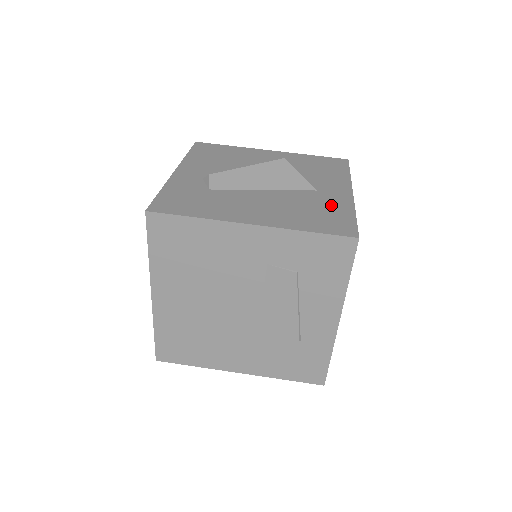
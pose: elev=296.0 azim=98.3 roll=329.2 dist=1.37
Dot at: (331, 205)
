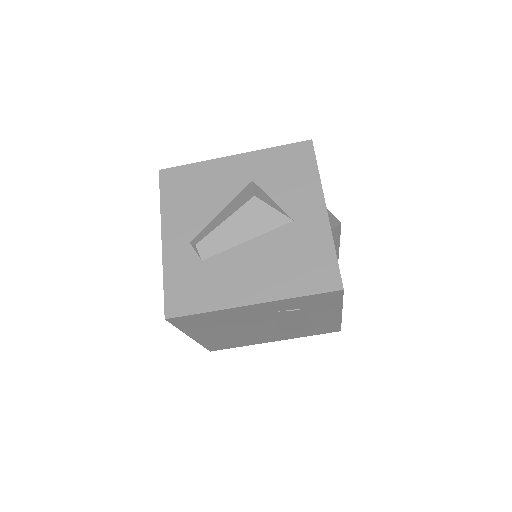
Dot at: (311, 243)
